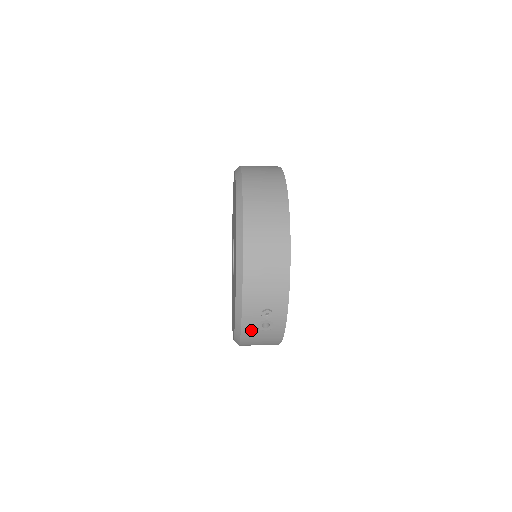
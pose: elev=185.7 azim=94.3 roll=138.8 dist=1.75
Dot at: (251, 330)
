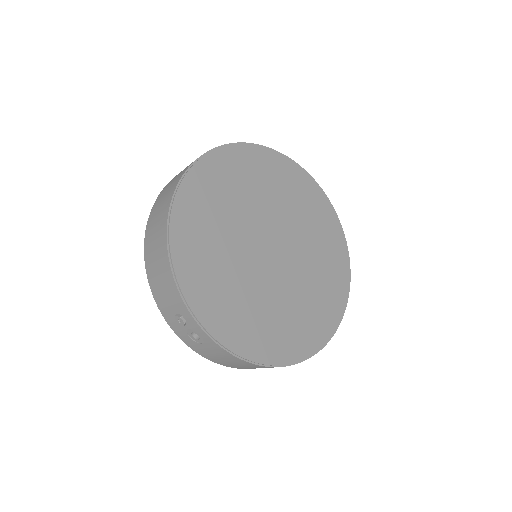
Dot at: (193, 344)
